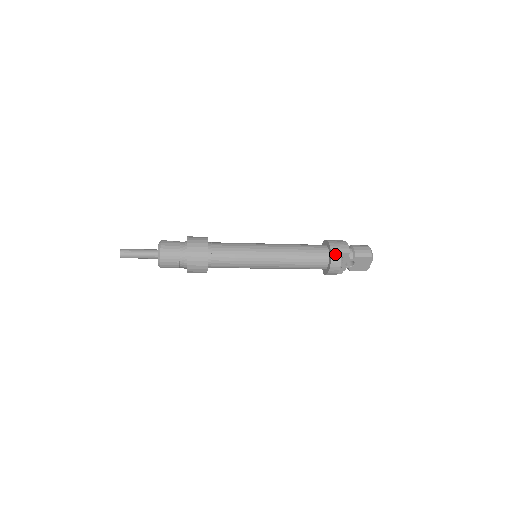
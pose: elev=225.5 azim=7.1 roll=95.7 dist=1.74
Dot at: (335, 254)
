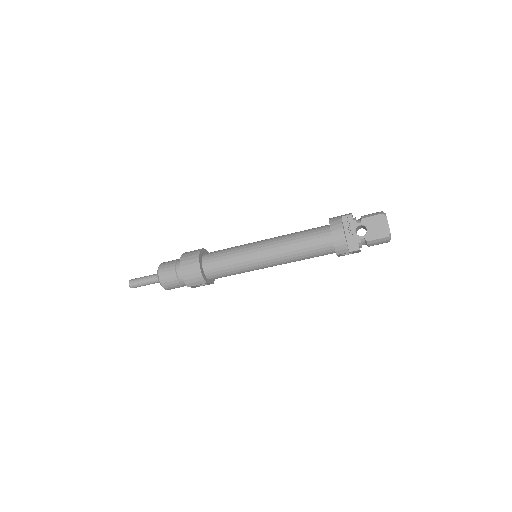
Dot at: (334, 219)
